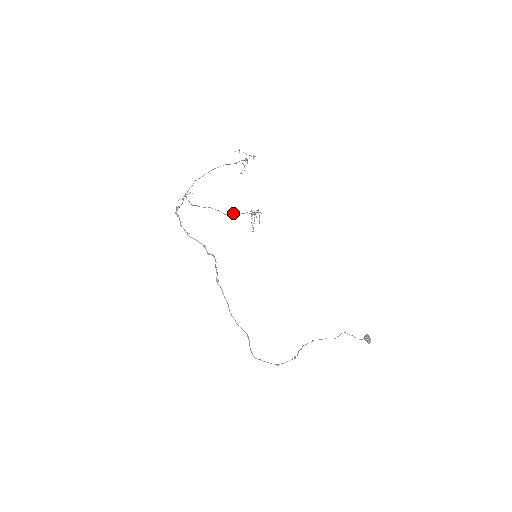
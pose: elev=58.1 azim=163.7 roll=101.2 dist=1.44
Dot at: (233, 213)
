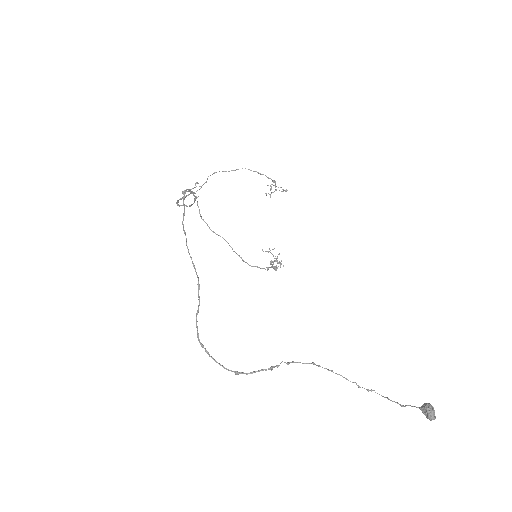
Dot at: (250, 265)
